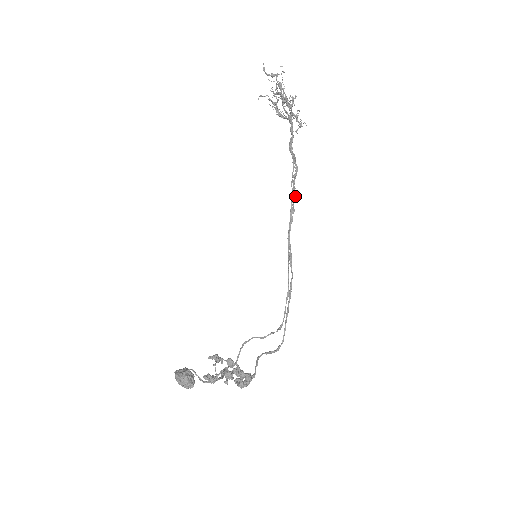
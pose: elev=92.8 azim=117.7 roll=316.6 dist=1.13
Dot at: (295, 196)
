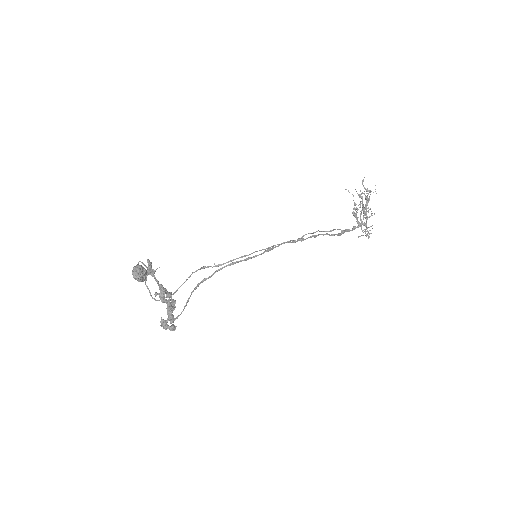
Dot at: (313, 236)
